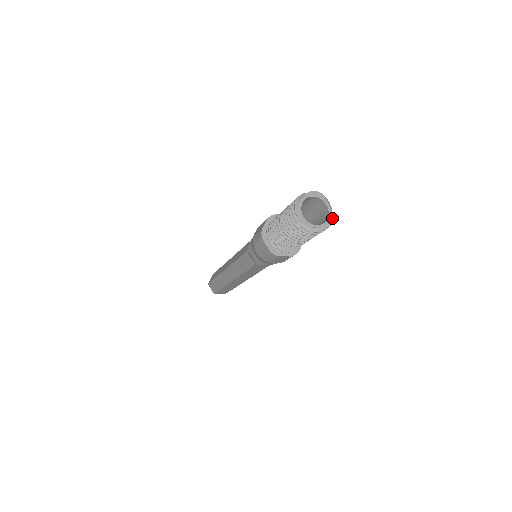
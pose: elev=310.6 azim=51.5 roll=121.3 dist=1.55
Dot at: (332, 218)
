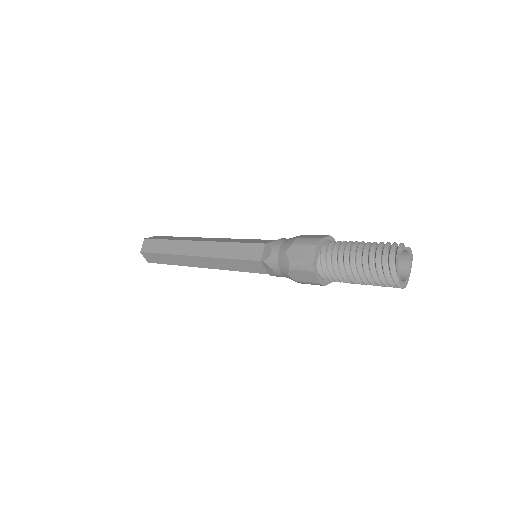
Dot at: (410, 250)
